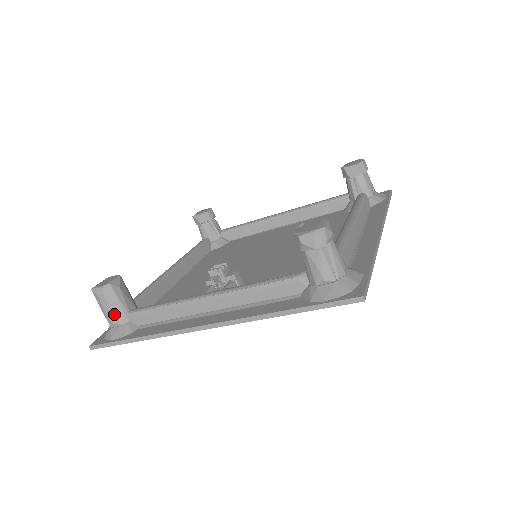
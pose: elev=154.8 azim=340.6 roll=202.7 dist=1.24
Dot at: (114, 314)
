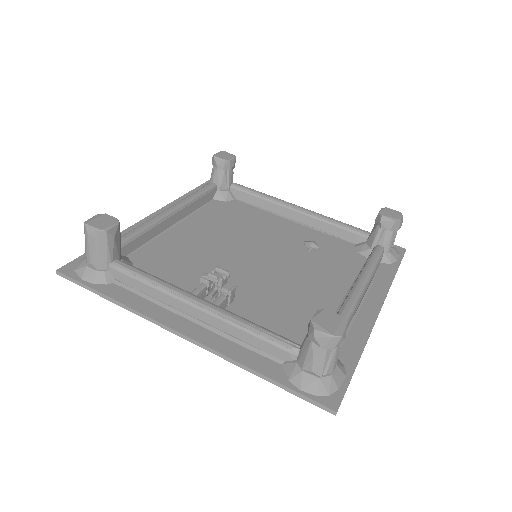
Dot at: (96, 258)
